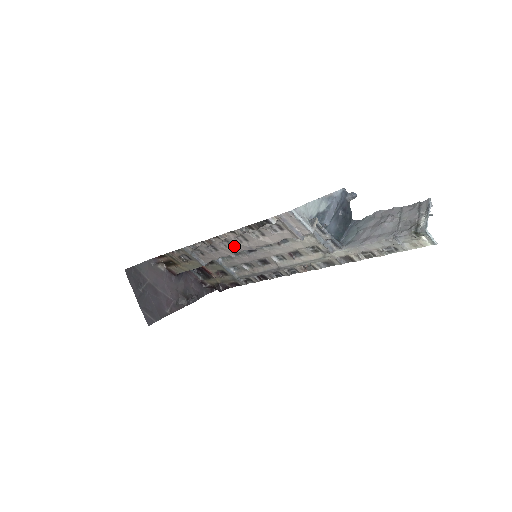
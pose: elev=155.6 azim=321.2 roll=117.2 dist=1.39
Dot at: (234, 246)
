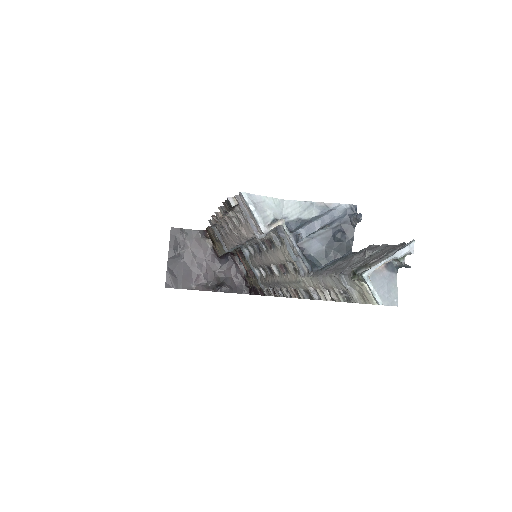
Dot at: (232, 232)
